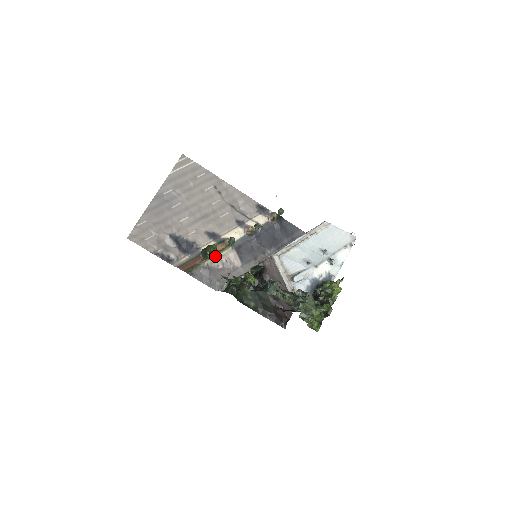
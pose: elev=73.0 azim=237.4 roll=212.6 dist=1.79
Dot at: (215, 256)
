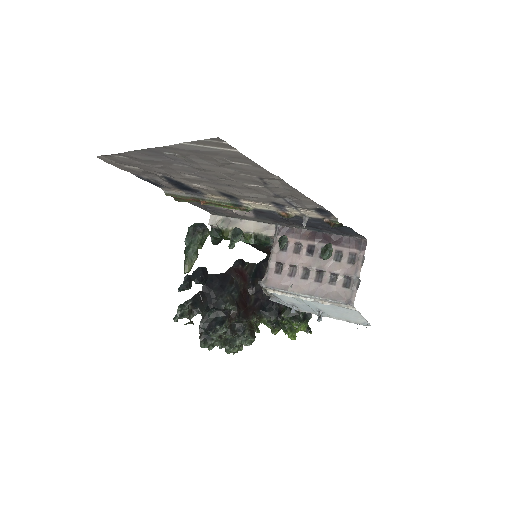
Dot at: (221, 206)
